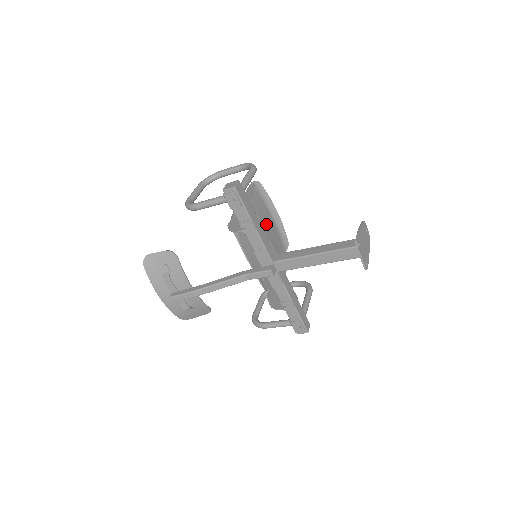
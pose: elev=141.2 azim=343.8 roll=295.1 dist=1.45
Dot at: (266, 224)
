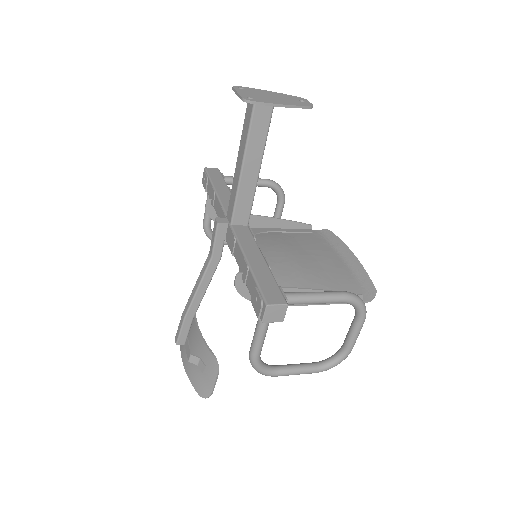
Dot at: (318, 256)
